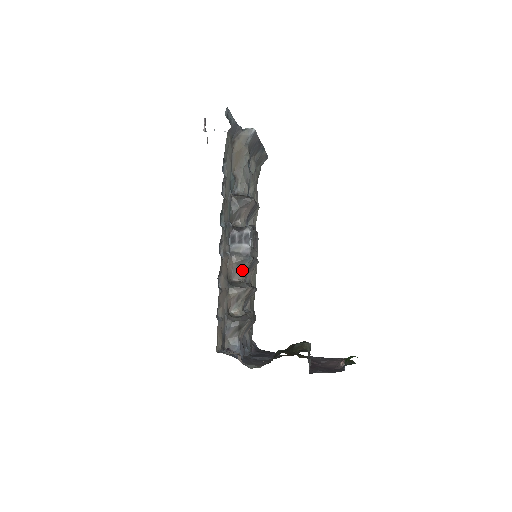
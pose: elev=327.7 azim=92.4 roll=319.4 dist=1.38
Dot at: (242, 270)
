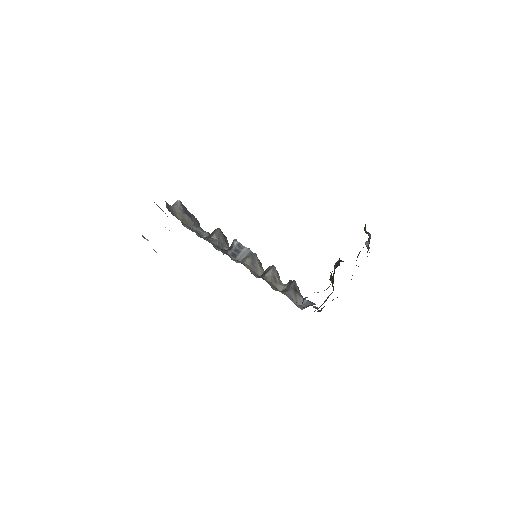
Dot at: (258, 265)
